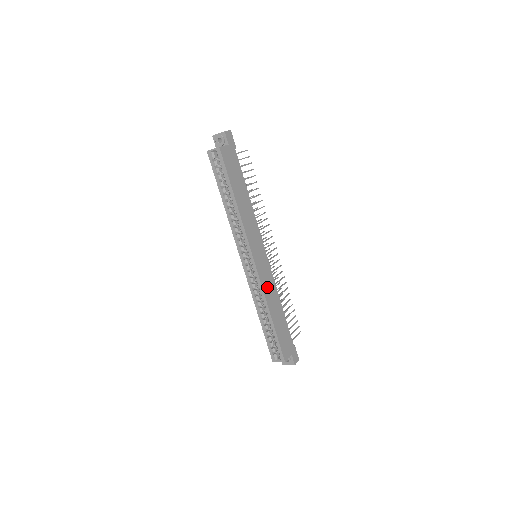
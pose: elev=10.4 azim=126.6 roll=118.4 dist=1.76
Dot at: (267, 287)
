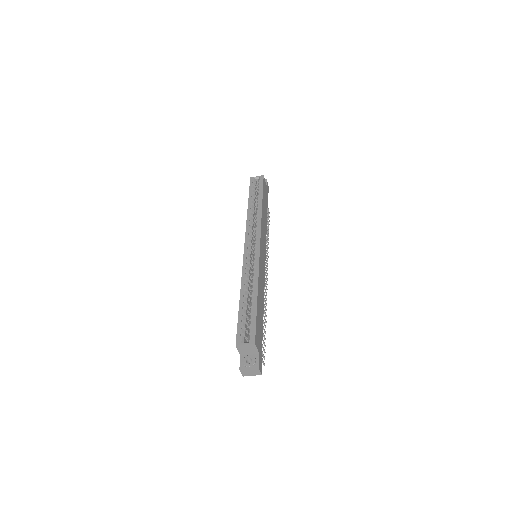
Dot at: (261, 274)
